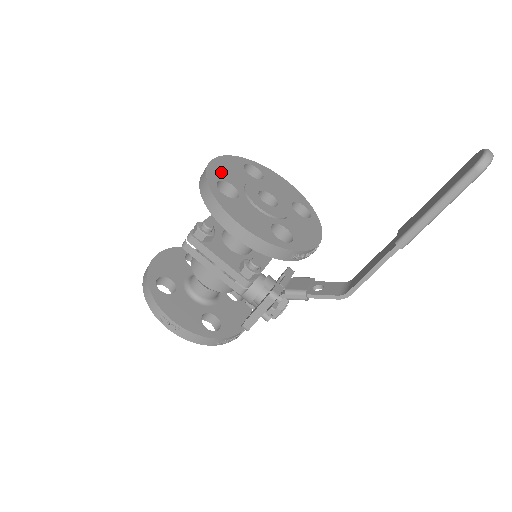
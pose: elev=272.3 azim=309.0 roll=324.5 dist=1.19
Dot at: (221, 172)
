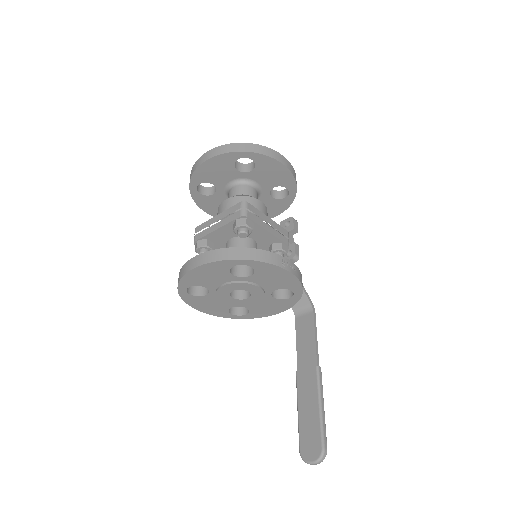
Dot at: (196, 279)
